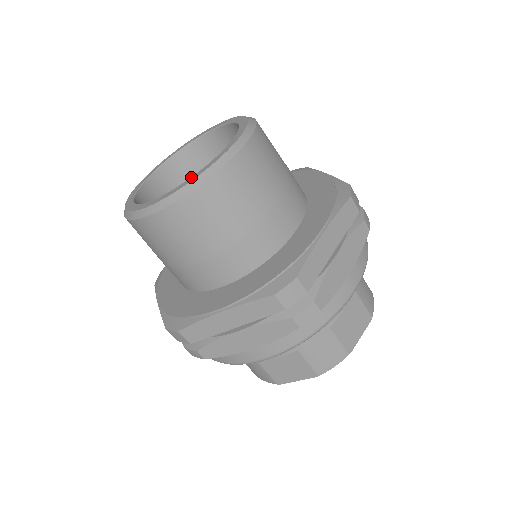
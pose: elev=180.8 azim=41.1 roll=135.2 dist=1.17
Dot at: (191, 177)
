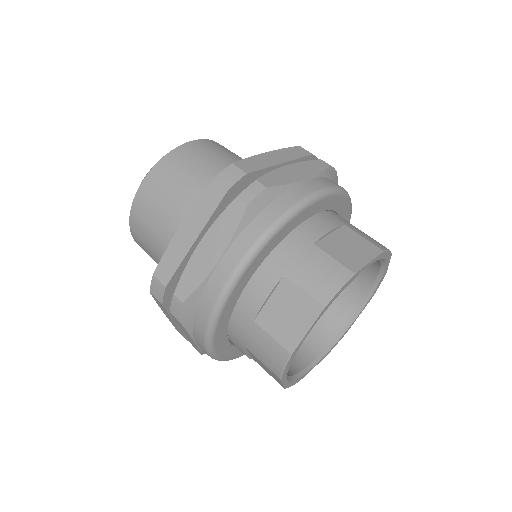
Dot at: occluded
